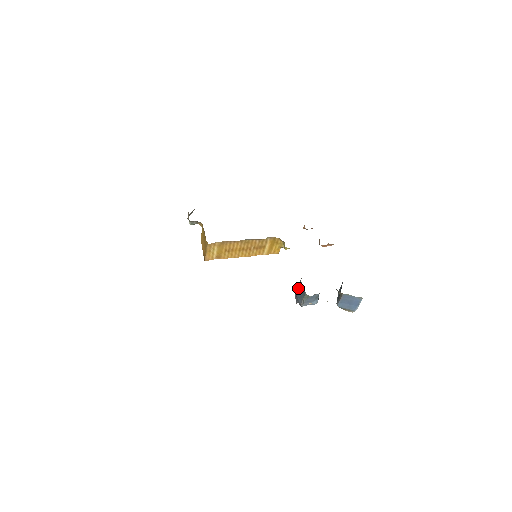
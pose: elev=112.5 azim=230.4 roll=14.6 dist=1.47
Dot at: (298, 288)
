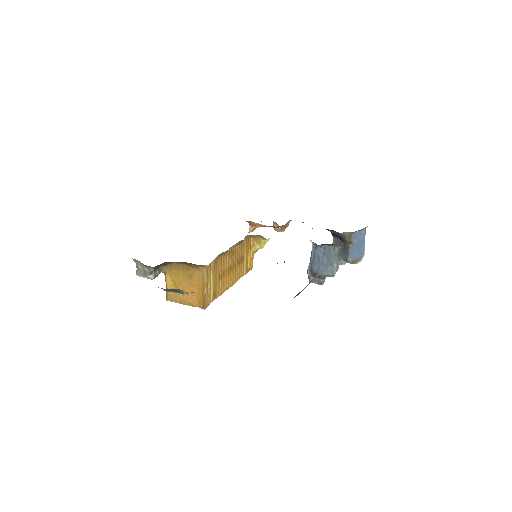
Dot at: (316, 261)
